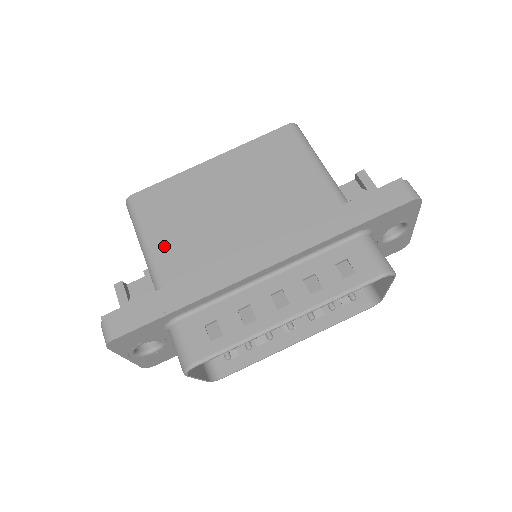
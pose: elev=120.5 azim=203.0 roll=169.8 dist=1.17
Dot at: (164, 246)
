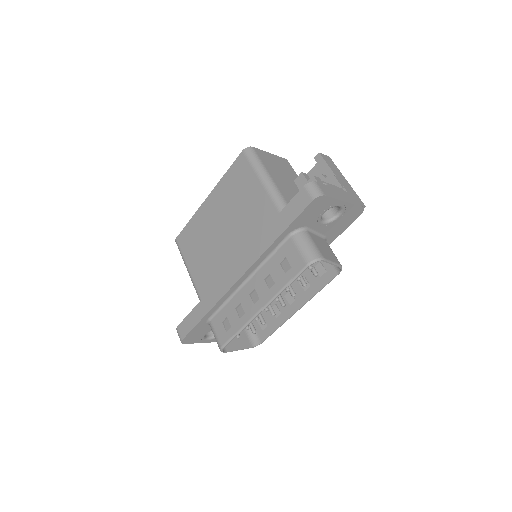
Dot at: (196, 271)
